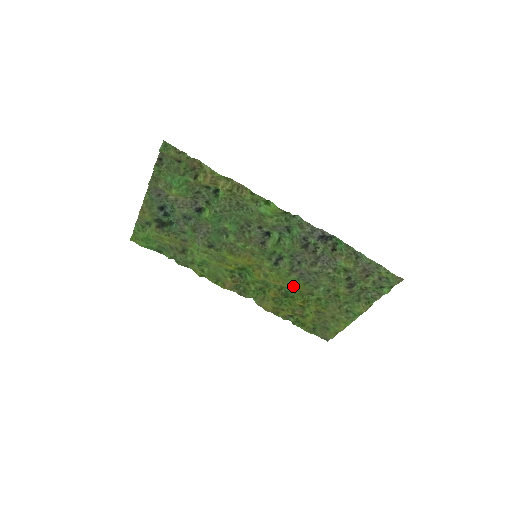
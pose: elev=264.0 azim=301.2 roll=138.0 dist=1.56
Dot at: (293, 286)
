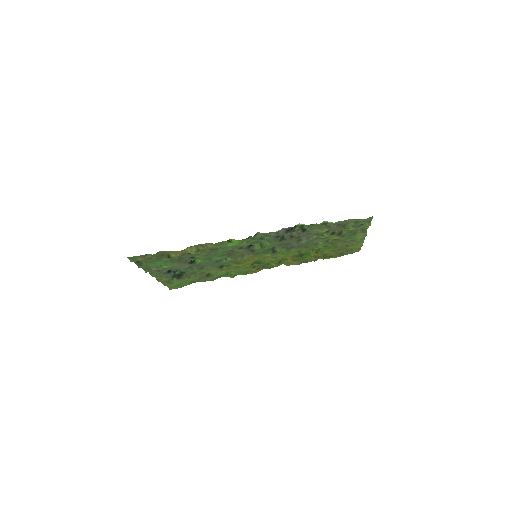
Dot at: (299, 252)
